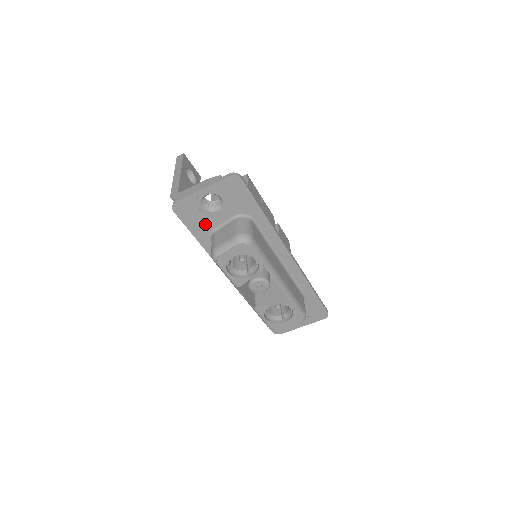
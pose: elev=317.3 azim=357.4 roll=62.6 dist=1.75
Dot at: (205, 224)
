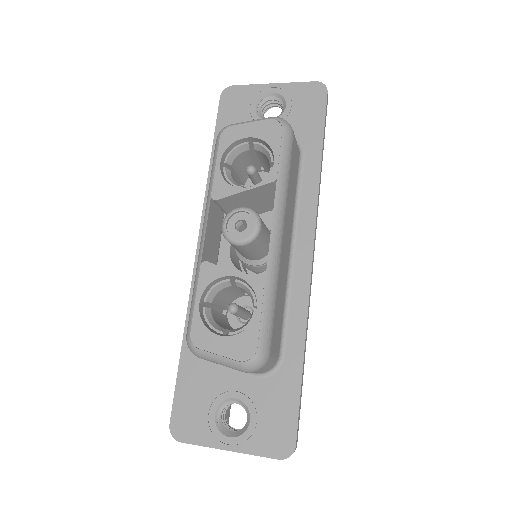
Dot at: occluded
